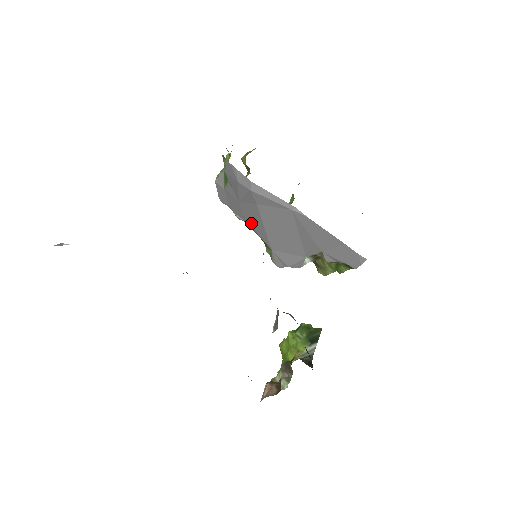
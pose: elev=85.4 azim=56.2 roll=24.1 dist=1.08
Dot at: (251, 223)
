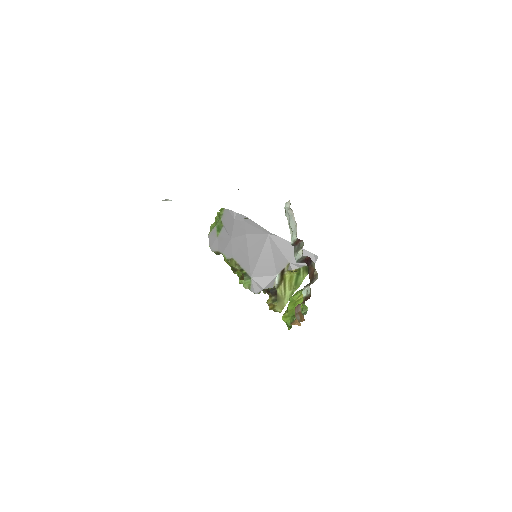
Dot at: (237, 257)
